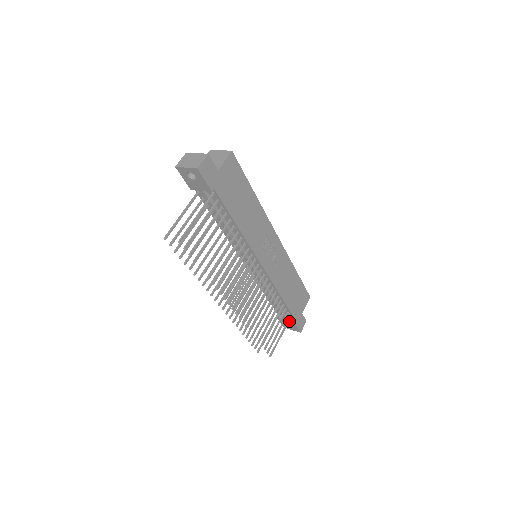
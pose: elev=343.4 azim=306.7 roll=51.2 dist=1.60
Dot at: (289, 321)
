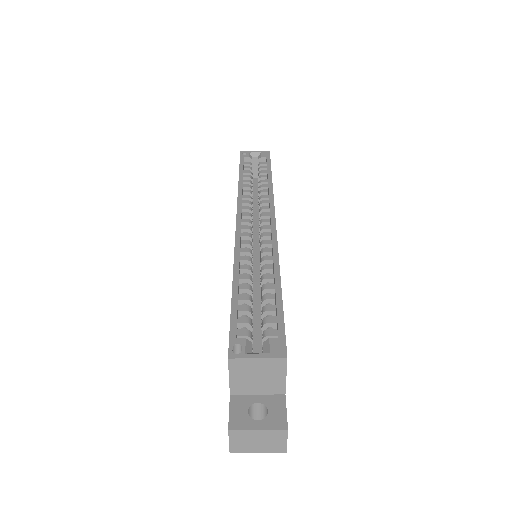
Dot at: occluded
